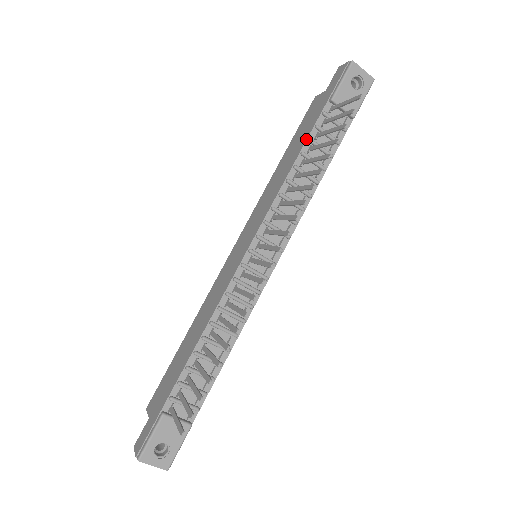
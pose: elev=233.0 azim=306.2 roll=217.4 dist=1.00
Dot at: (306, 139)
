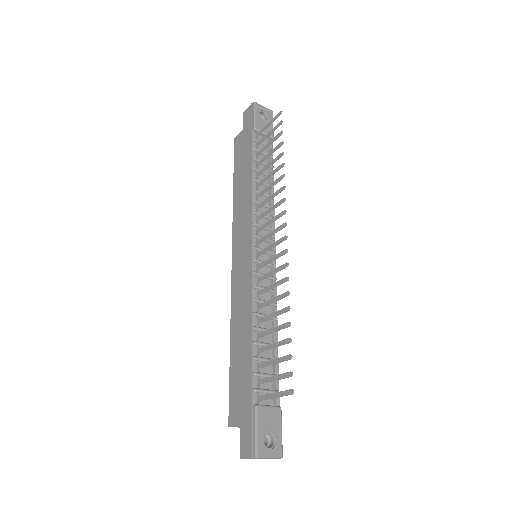
Dot at: (251, 159)
